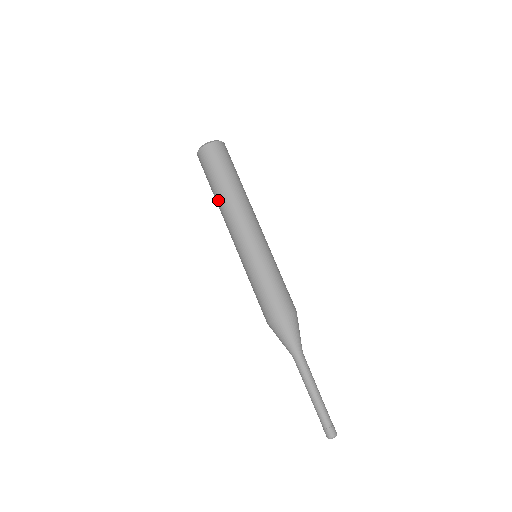
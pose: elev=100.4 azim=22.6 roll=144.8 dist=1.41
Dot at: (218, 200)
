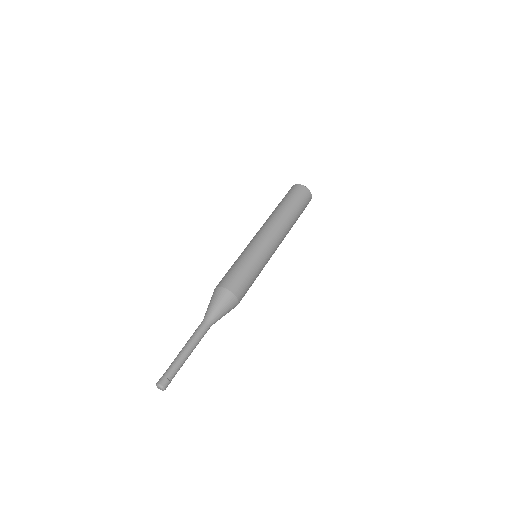
Dot at: (274, 211)
